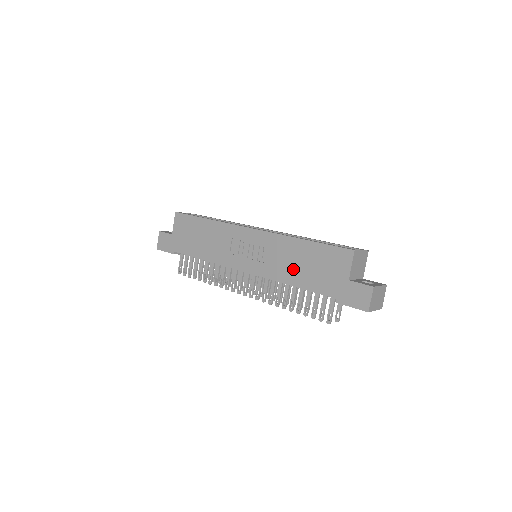
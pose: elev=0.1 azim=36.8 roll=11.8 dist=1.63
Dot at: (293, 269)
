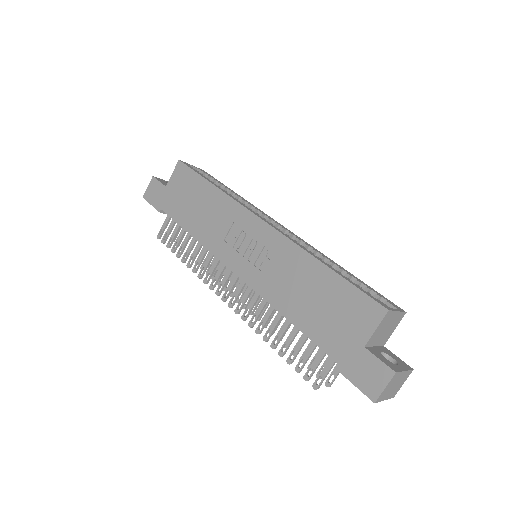
Dot at: (295, 297)
